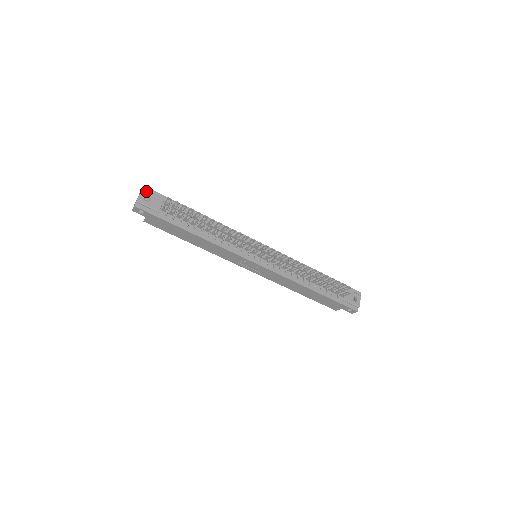
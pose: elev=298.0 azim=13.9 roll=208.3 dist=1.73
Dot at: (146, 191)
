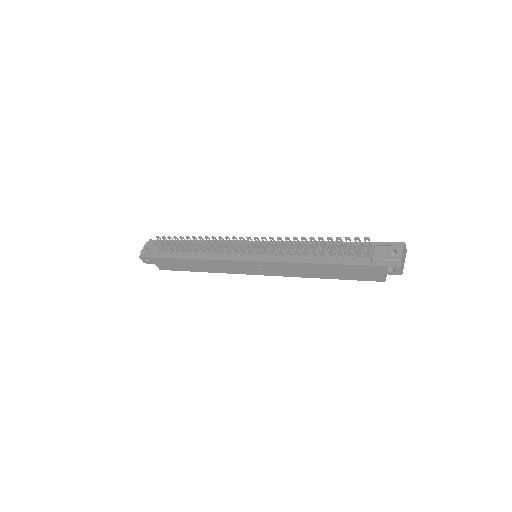
Dot at: (149, 242)
